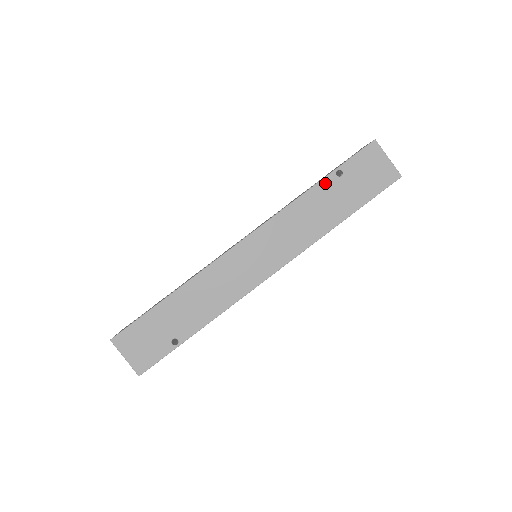
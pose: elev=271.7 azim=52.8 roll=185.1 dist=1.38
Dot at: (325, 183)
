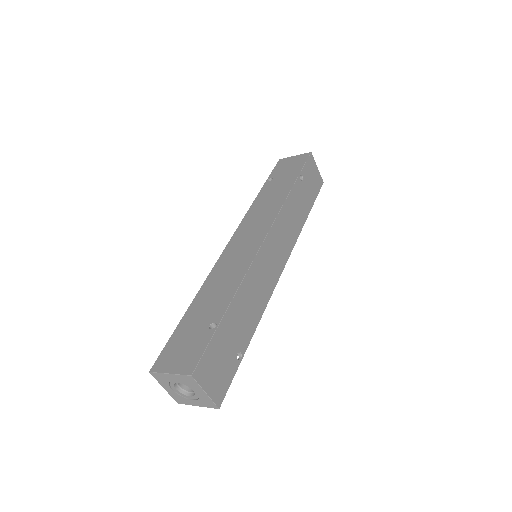
Dot at: (265, 188)
